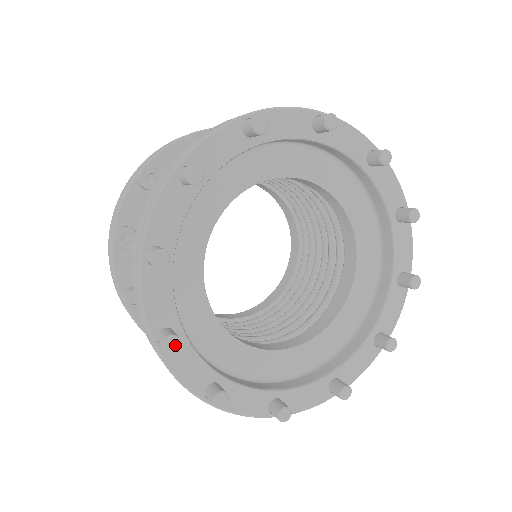
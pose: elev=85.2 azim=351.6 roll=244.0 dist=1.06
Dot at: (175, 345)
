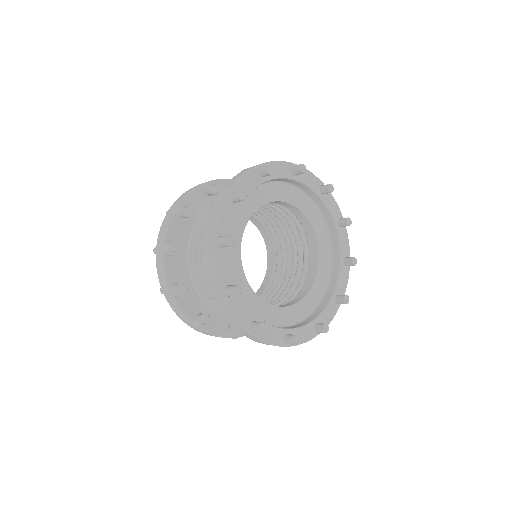
Dot at: (297, 339)
